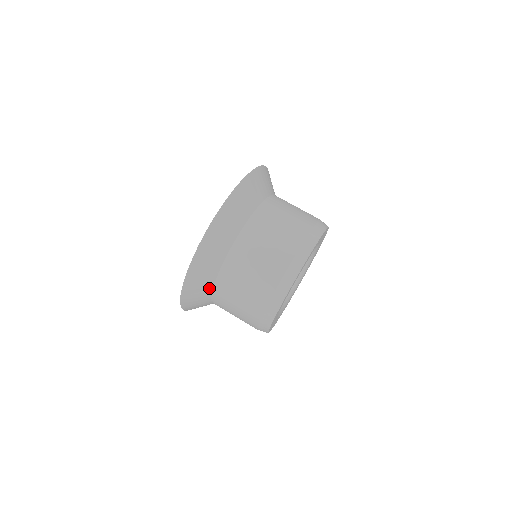
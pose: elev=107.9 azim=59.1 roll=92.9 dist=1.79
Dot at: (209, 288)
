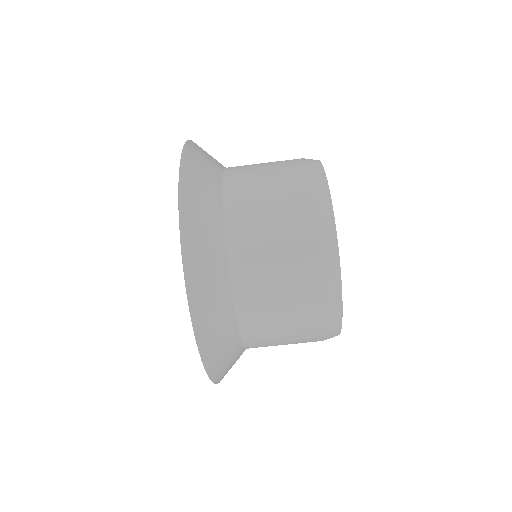
Dot at: occluded
